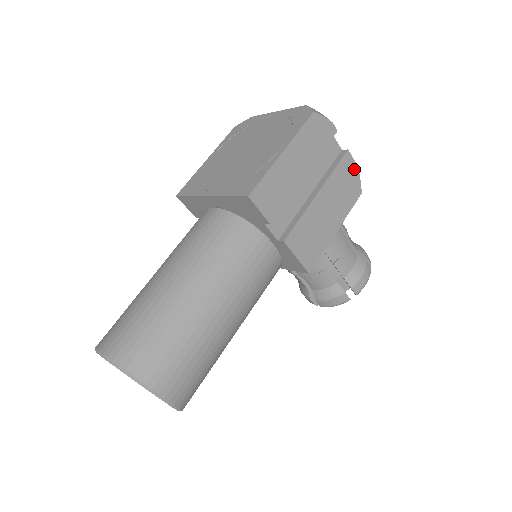
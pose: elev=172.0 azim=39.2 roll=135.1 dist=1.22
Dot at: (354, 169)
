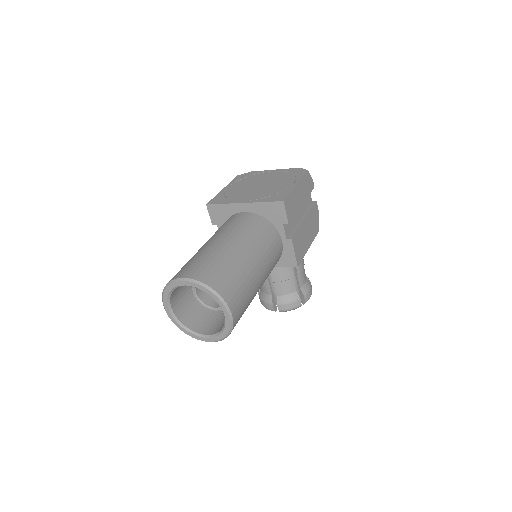
Dot at: (318, 214)
